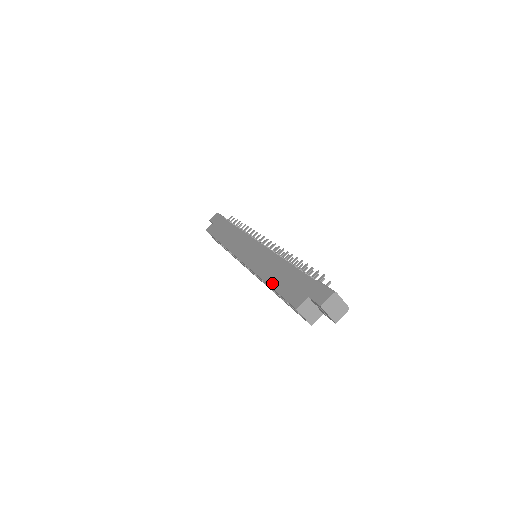
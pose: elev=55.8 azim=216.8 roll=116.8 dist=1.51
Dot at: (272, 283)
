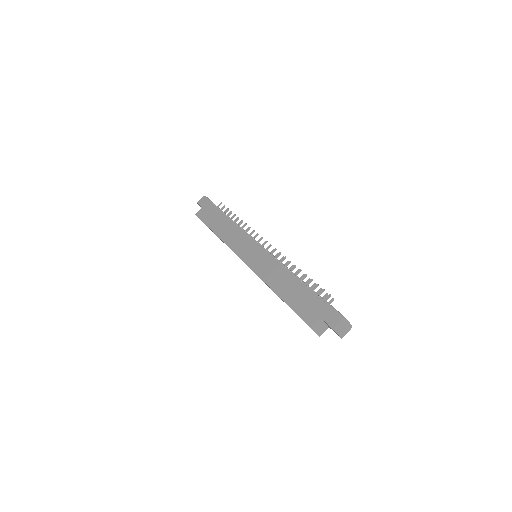
Dot at: (282, 295)
